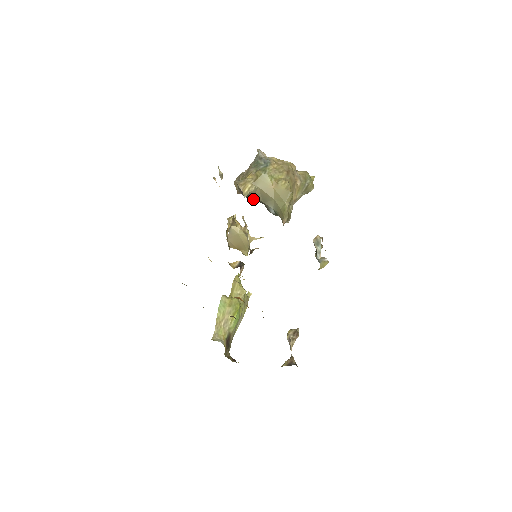
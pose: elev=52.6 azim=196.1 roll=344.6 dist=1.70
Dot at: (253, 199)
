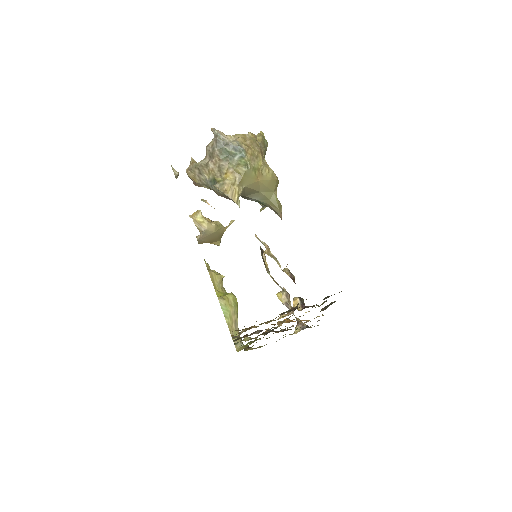
Dot at: occluded
